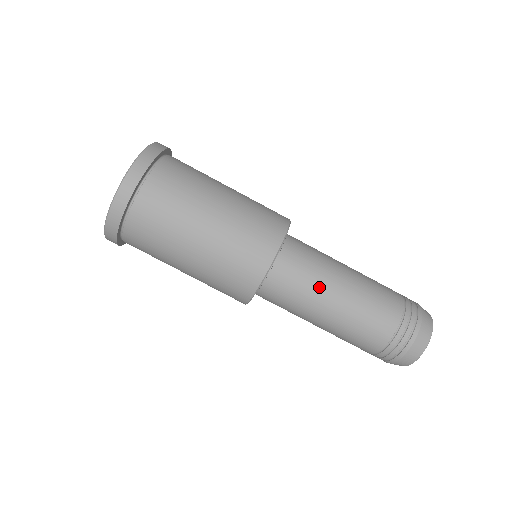
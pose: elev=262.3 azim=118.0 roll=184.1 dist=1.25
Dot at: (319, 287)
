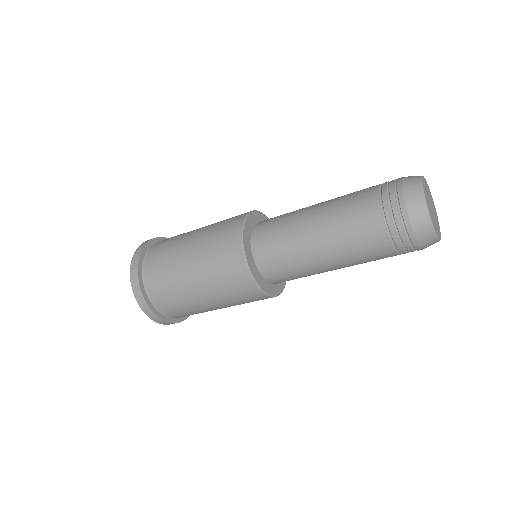
Dot at: occluded
